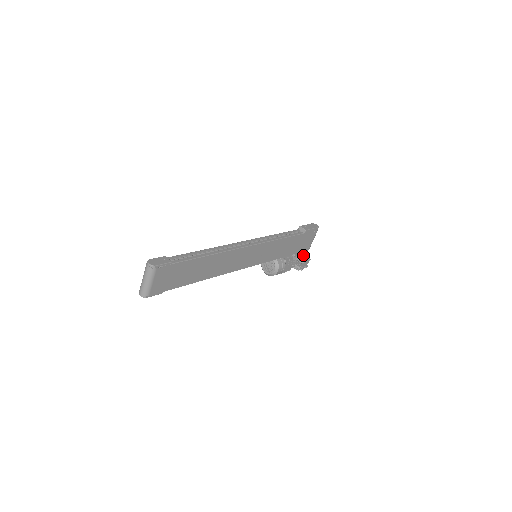
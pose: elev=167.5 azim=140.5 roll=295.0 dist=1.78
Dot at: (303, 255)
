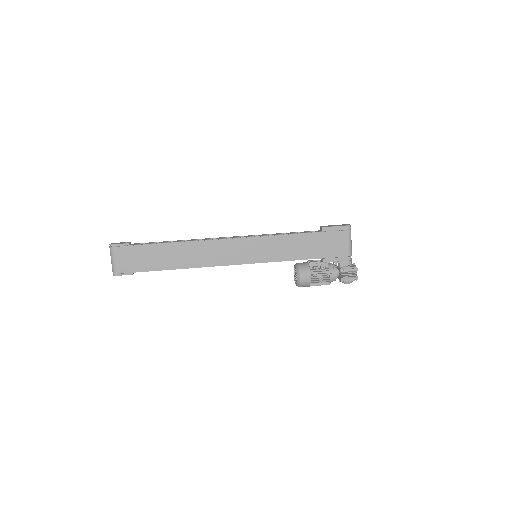
Dot at: (343, 263)
